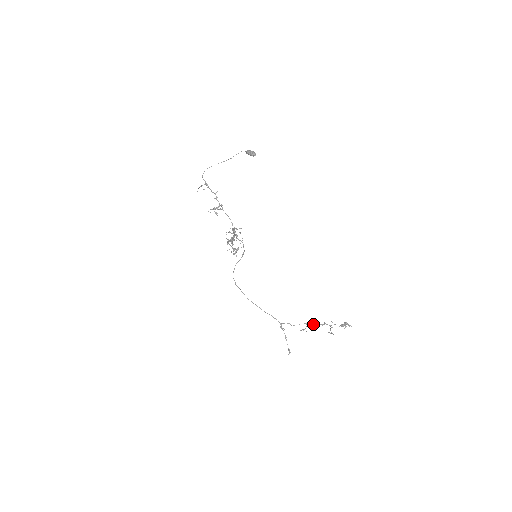
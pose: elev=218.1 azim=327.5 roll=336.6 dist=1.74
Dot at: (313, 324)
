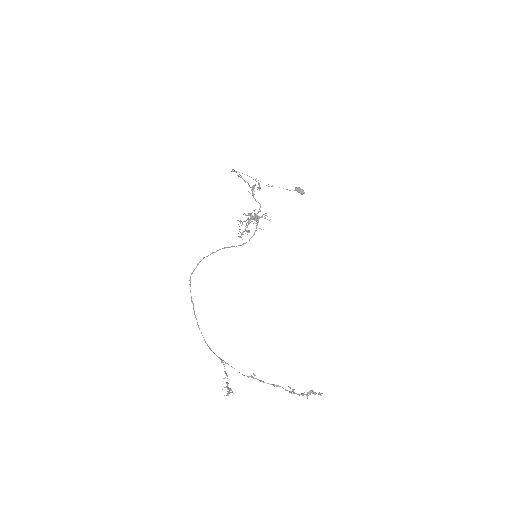
Dot at: occluded
